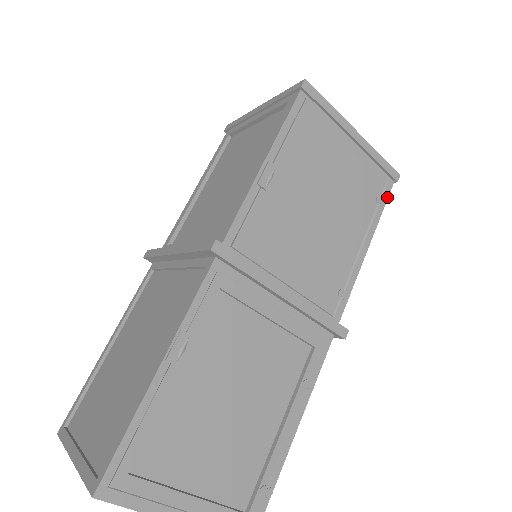
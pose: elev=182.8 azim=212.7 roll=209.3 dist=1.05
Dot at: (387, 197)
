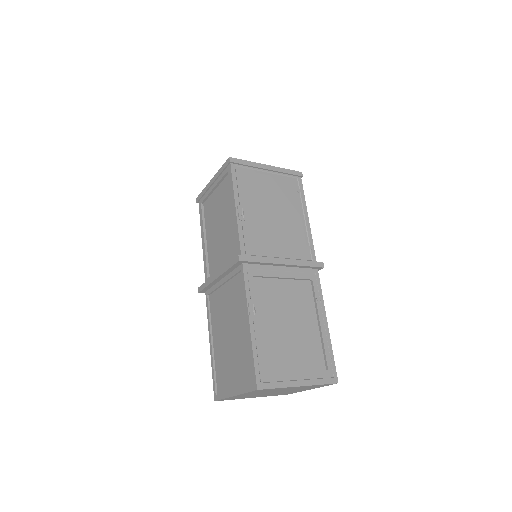
Dot at: (302, 187)
